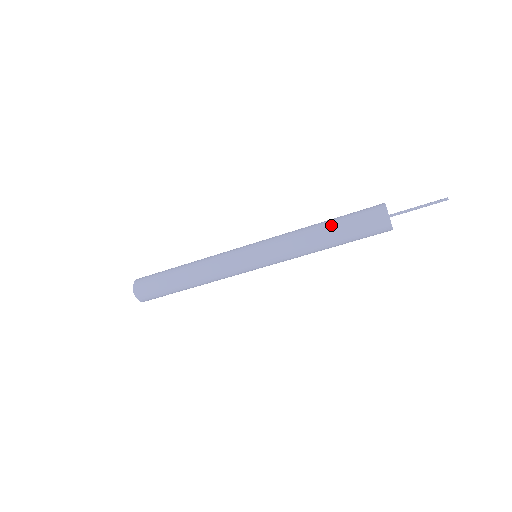
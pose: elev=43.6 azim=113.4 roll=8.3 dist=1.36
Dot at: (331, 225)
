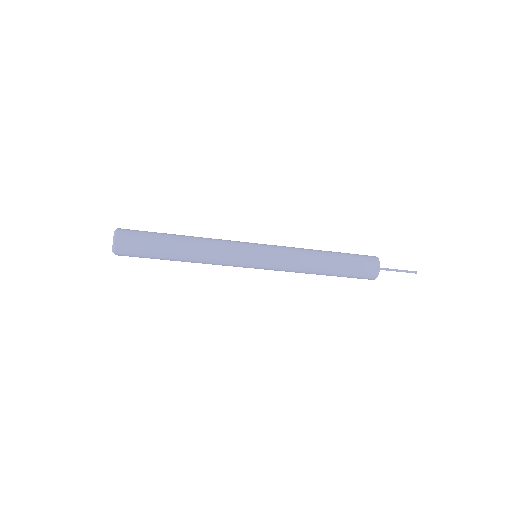
Dot at: (333, 252)
